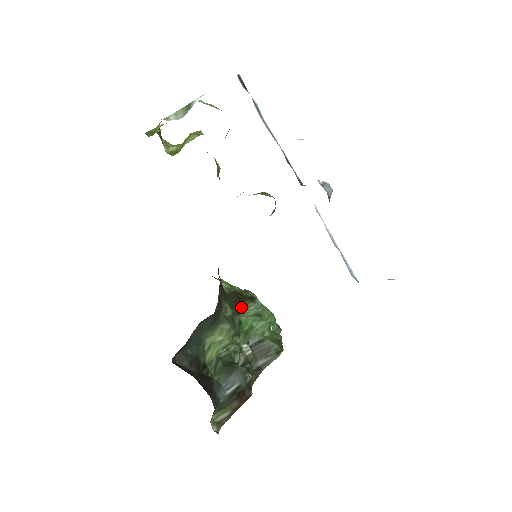
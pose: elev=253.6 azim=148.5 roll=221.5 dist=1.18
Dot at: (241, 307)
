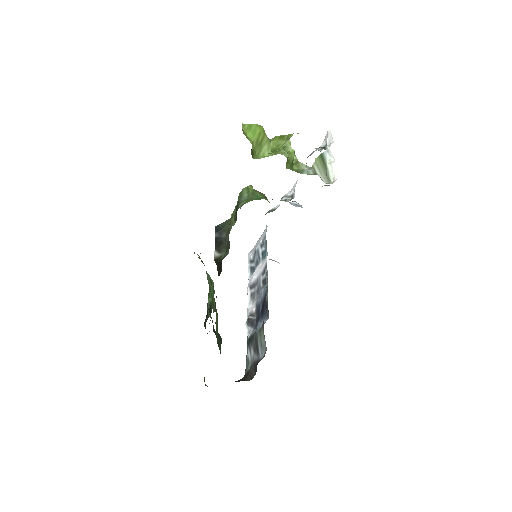
Dot at: occluded
